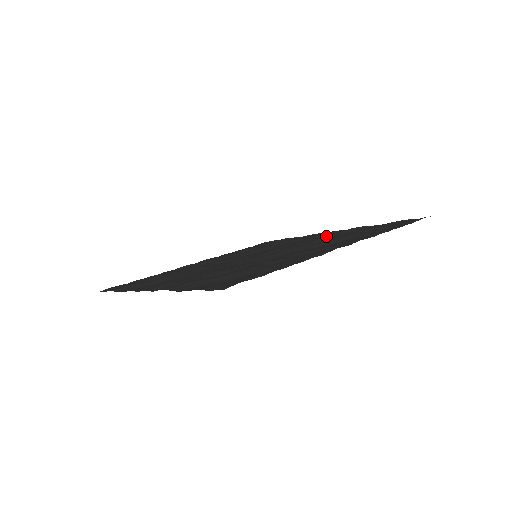
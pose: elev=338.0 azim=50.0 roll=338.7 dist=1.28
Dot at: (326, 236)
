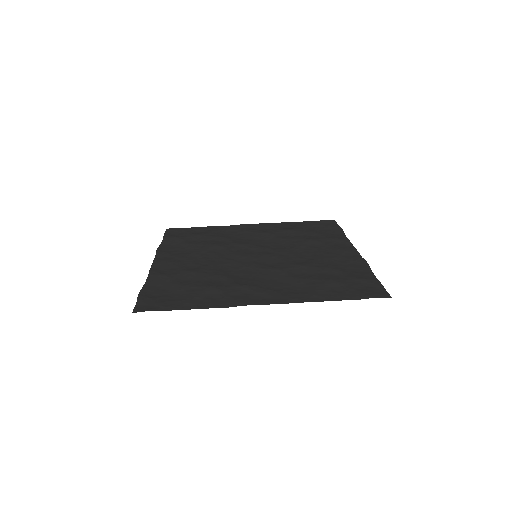
Dot at: (328, 259)
